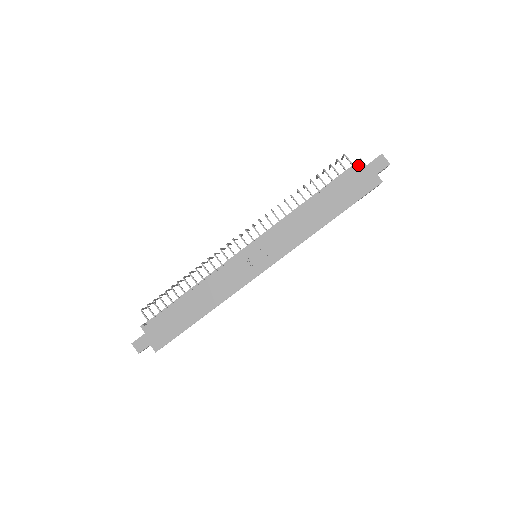
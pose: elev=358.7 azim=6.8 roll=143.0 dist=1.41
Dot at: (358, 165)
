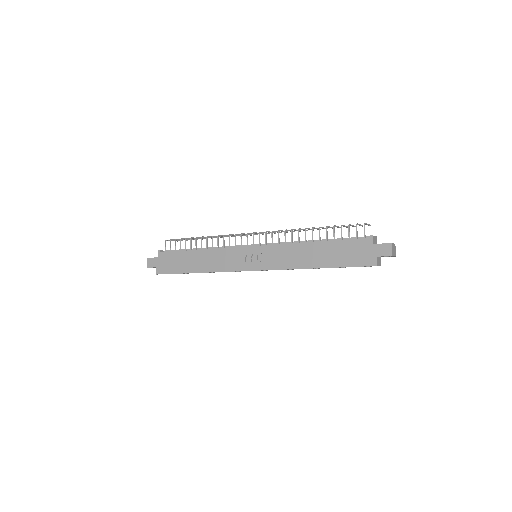
Dot at: (367, 239)
